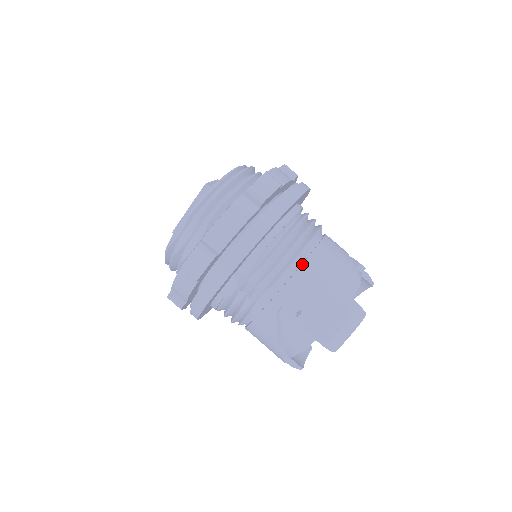
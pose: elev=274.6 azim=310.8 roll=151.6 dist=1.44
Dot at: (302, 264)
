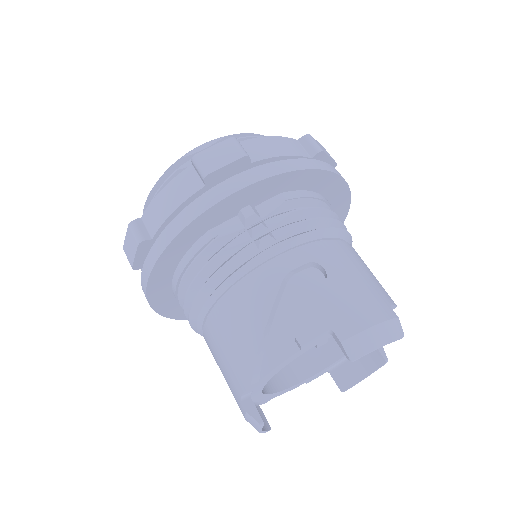
Dot at: (336, 240)
